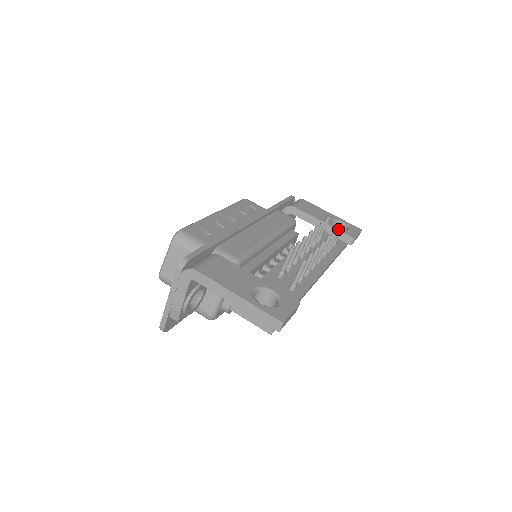
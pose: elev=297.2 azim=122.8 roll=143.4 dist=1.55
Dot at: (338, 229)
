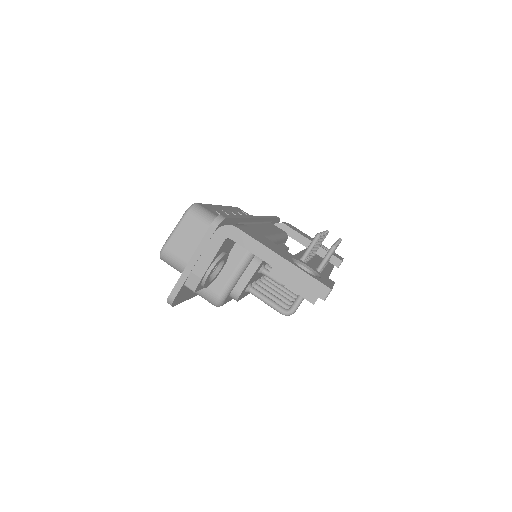
Dot at: occluded
